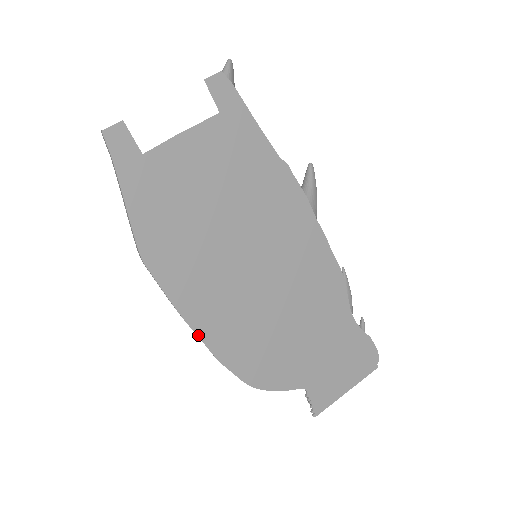
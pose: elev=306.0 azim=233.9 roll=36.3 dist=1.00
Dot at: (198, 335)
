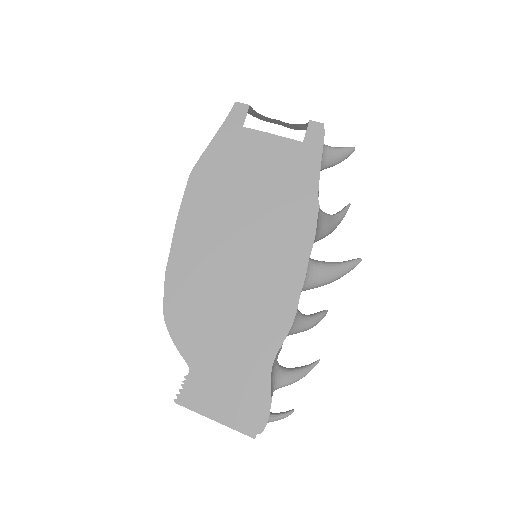
Dot at: (172, 244)
